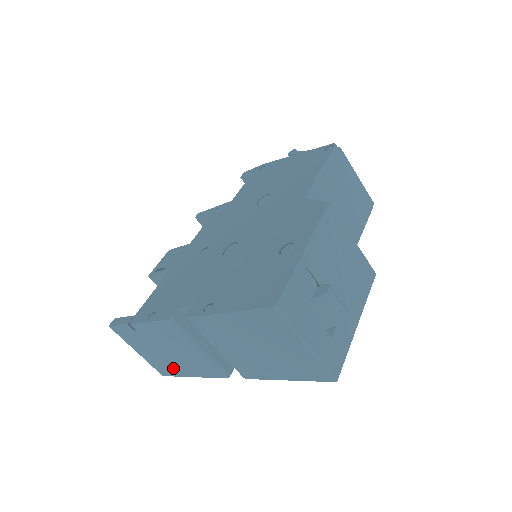
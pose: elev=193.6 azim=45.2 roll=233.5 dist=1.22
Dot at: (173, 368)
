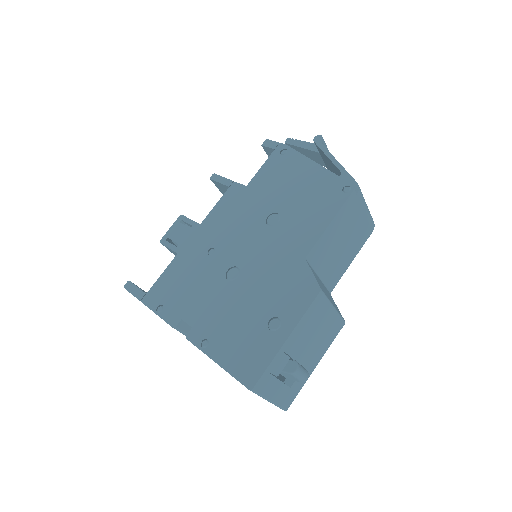
Dot at: occluded
